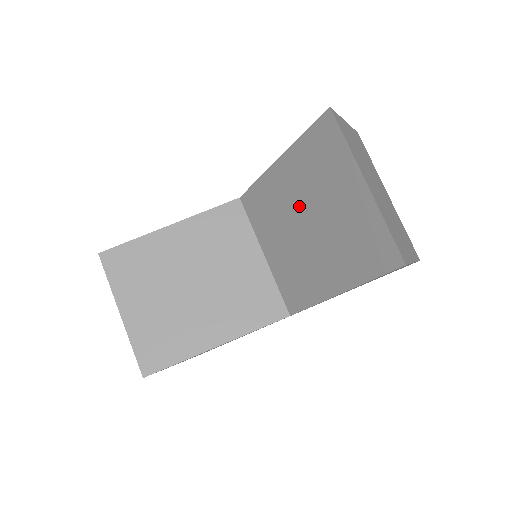
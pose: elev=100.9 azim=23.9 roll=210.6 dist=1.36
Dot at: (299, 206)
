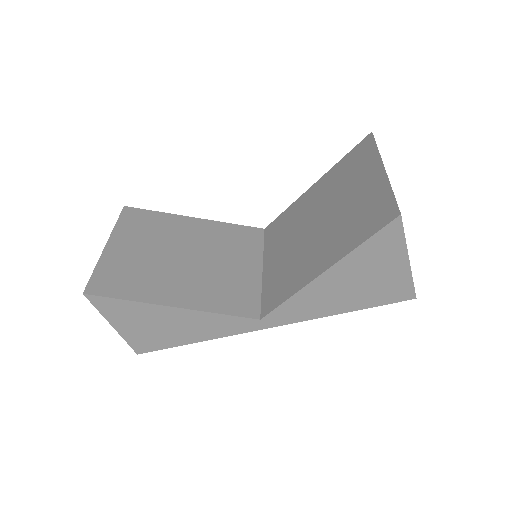
Dot at: (316, 211)
